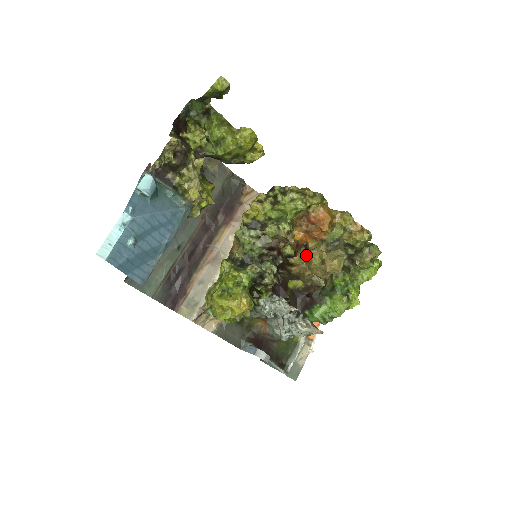
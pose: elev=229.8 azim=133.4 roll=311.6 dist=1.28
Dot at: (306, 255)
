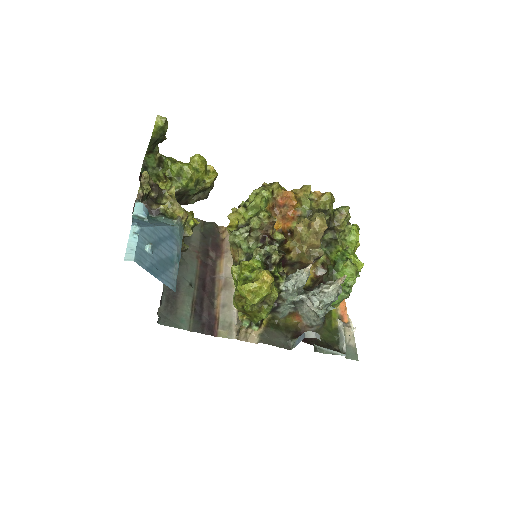
Dot at: (294, 235)
